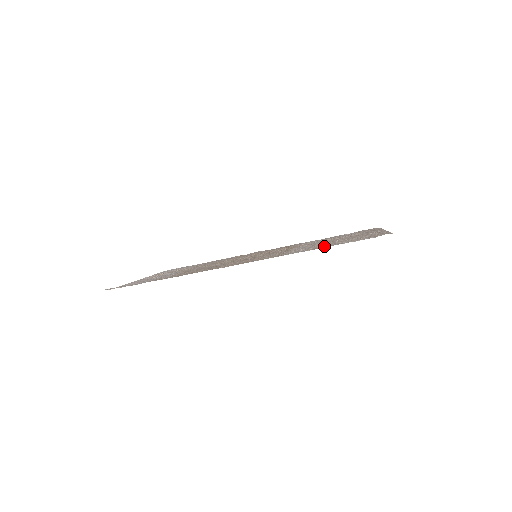
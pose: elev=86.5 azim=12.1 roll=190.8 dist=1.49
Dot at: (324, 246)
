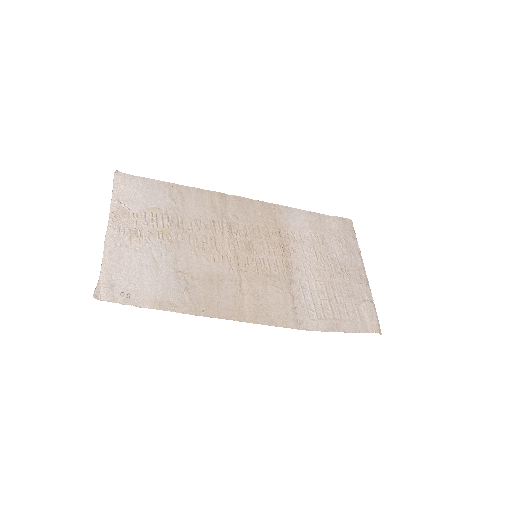
Dot at: (333, 324)
